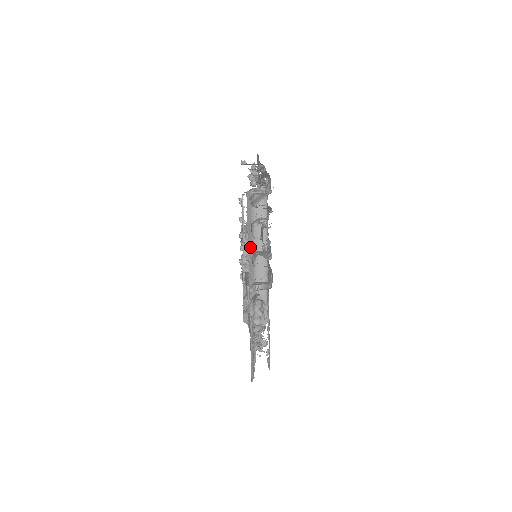
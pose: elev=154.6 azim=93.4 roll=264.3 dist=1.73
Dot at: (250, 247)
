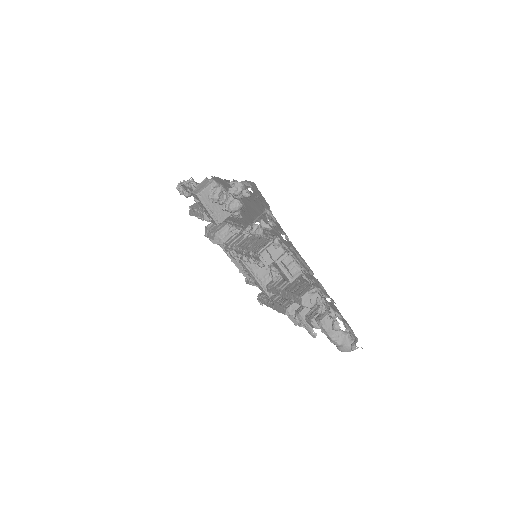
Dot at: occluded
